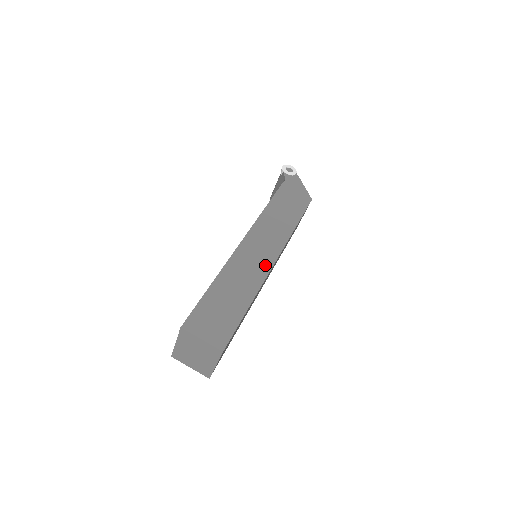
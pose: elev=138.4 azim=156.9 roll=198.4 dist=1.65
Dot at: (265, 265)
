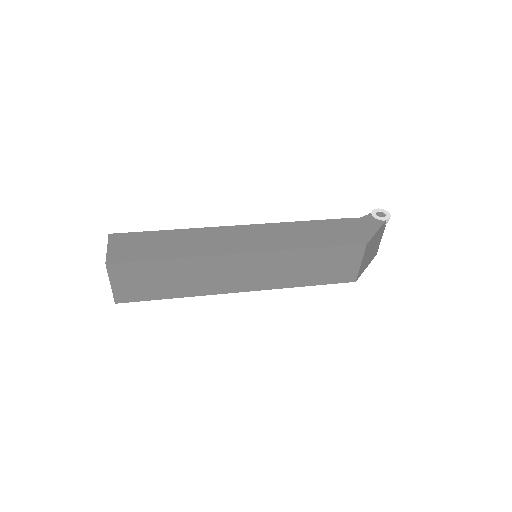
Dot at: (229, 249)
